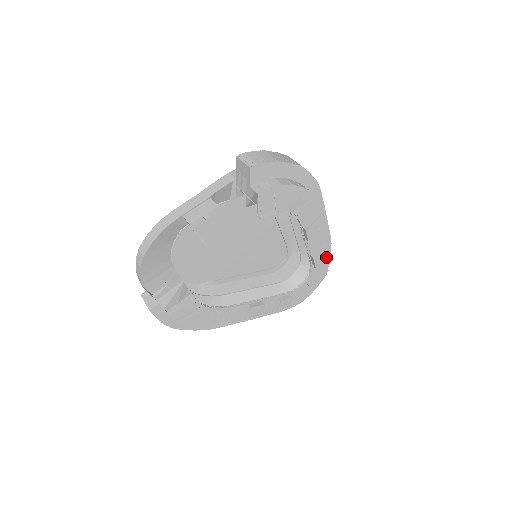
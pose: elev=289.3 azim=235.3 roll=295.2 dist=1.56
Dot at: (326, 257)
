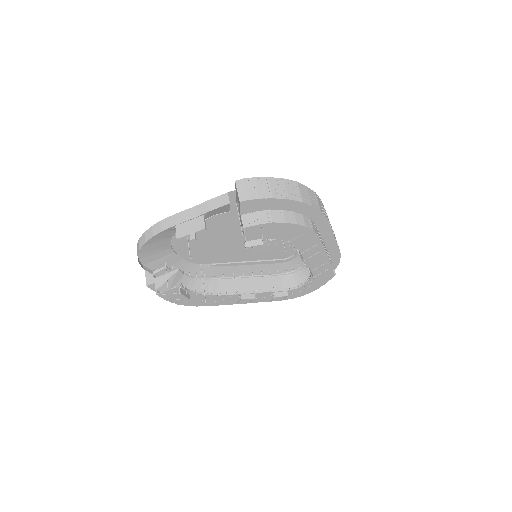
Dot at: (328, 270)
